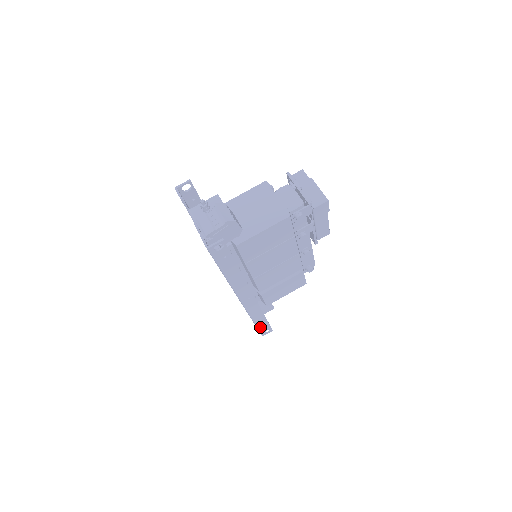
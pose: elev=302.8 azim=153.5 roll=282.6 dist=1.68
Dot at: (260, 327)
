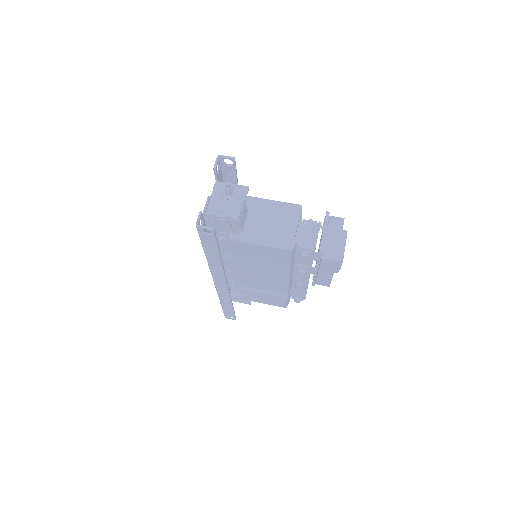
Dot at: (225, 310)
